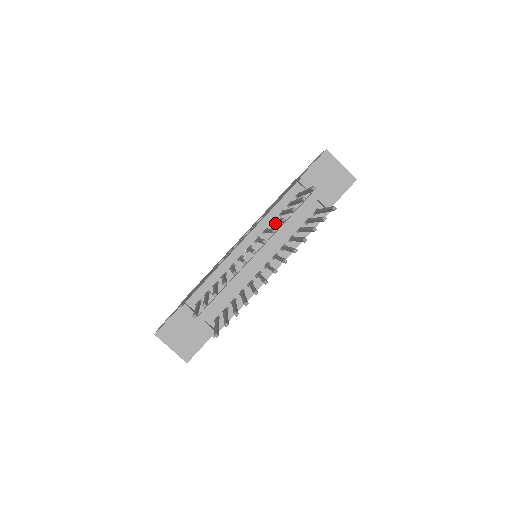
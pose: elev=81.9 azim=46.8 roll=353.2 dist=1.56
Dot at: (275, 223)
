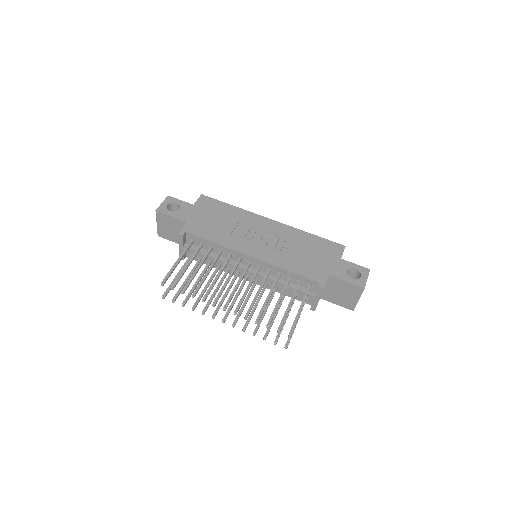
Dot at: (273, 284)
